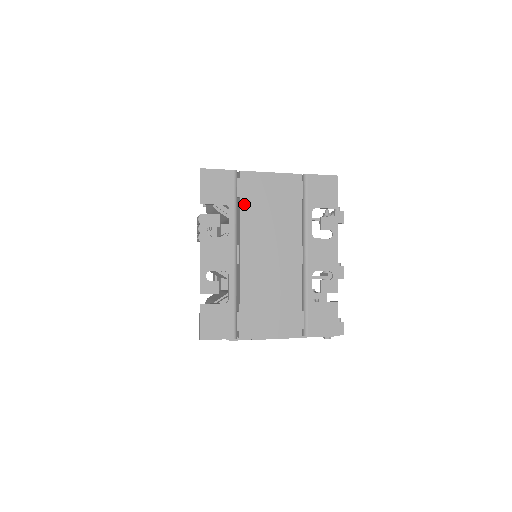
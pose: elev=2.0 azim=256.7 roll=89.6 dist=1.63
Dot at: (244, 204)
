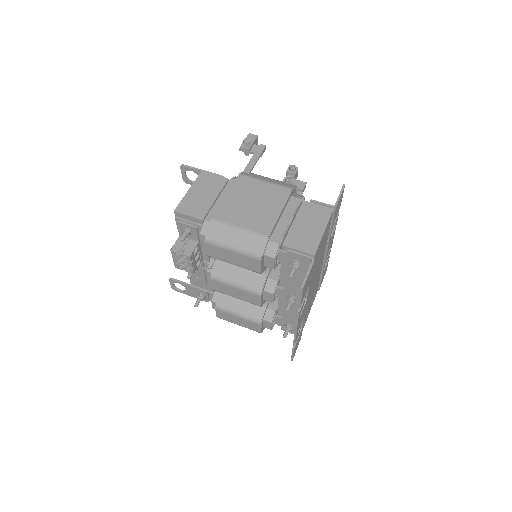
Dot at: occluded
